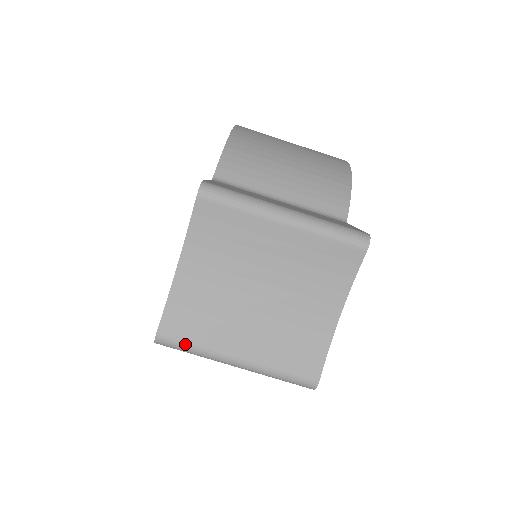
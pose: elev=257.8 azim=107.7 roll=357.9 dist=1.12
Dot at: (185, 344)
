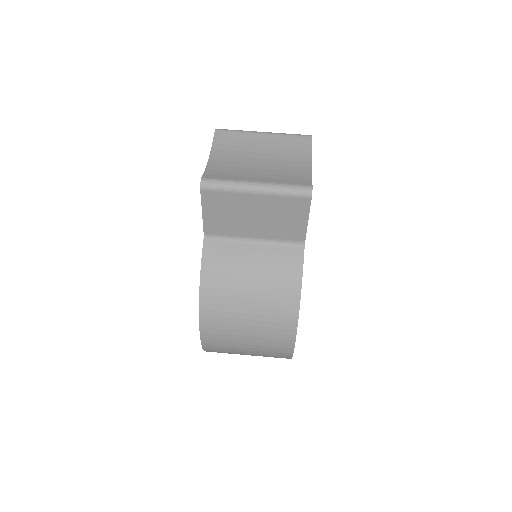
Dot at: (221, 180)
